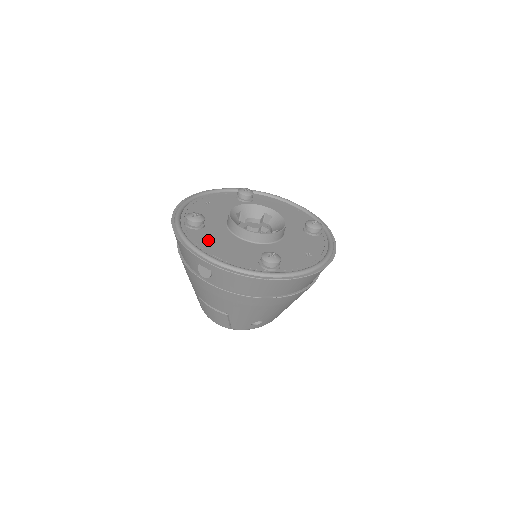
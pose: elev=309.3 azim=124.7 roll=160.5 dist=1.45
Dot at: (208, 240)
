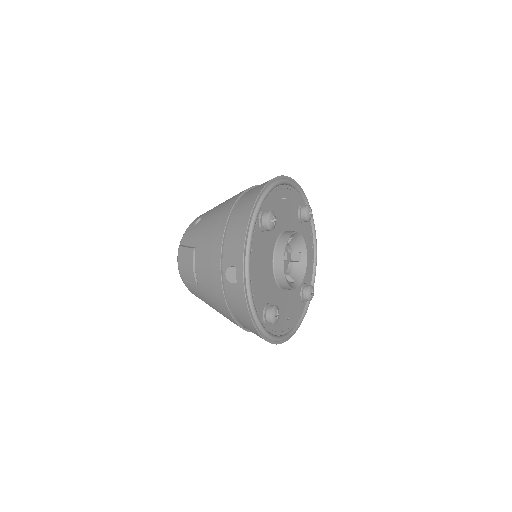
Dot at: (259, 252)
